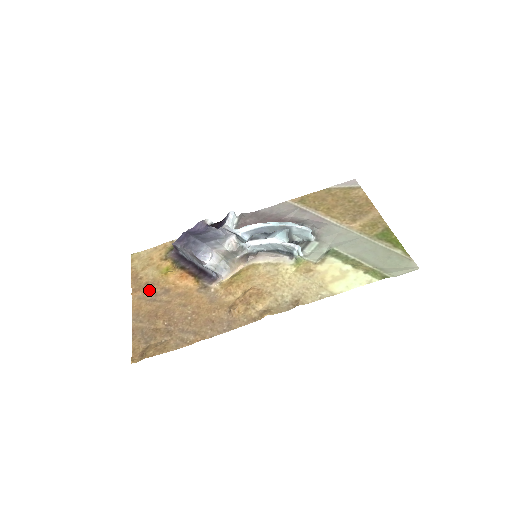
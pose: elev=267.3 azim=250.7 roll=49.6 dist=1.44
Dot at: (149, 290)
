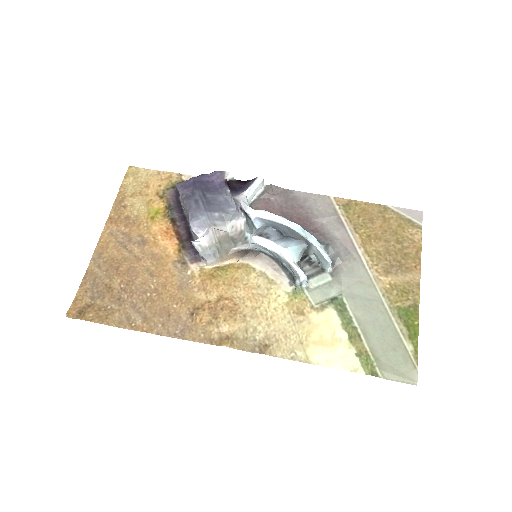
Dot at: (125, 229)
